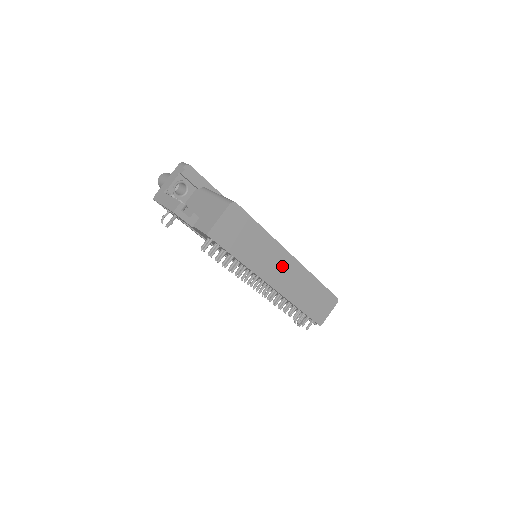
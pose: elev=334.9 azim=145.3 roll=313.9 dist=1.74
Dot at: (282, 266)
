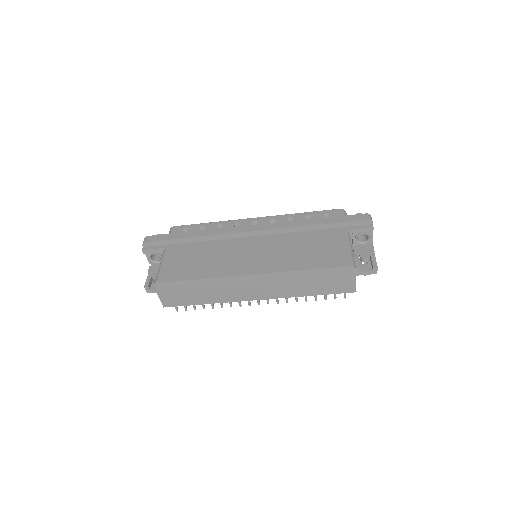
Dot at: (247, 285)
